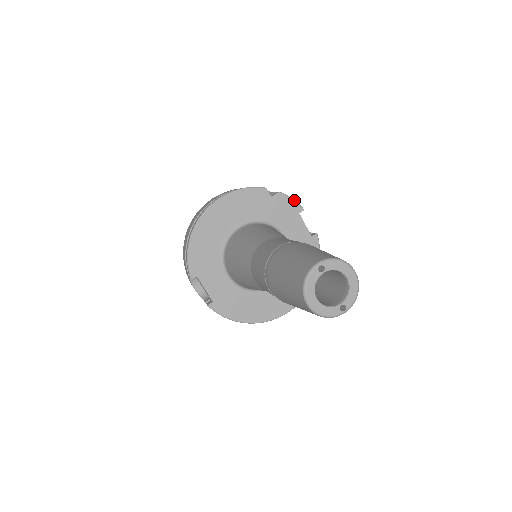
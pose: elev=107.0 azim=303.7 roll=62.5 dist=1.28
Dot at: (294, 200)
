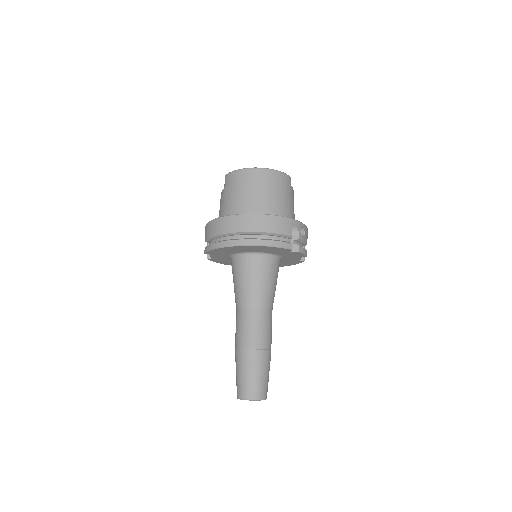
Dot at: (305, 254)
